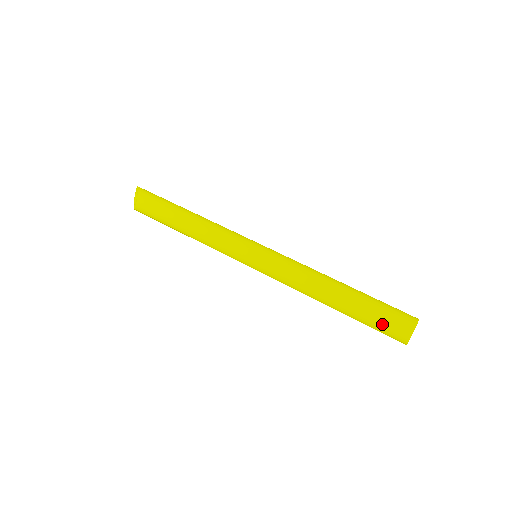
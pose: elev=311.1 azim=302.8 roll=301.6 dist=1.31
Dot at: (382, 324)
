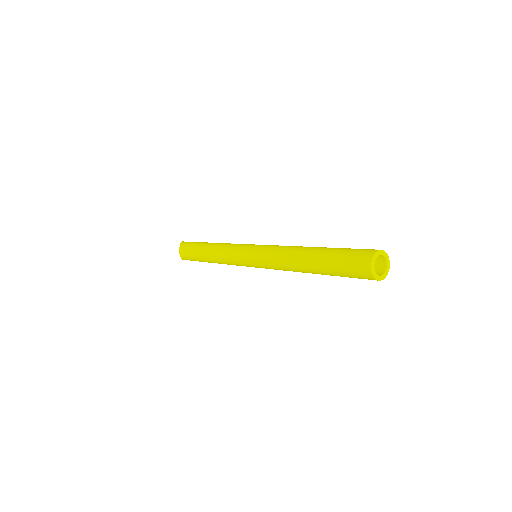
Dot at: (346, 266)
